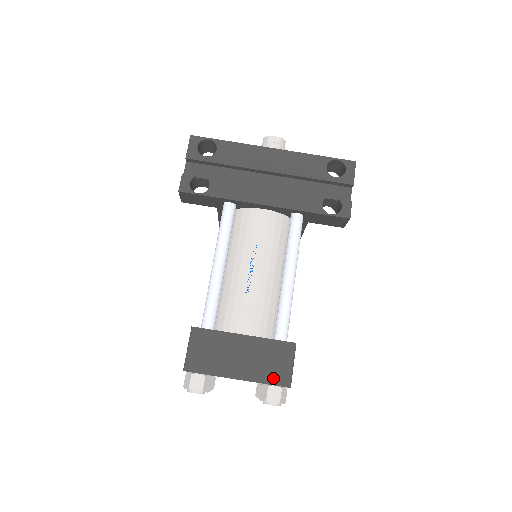
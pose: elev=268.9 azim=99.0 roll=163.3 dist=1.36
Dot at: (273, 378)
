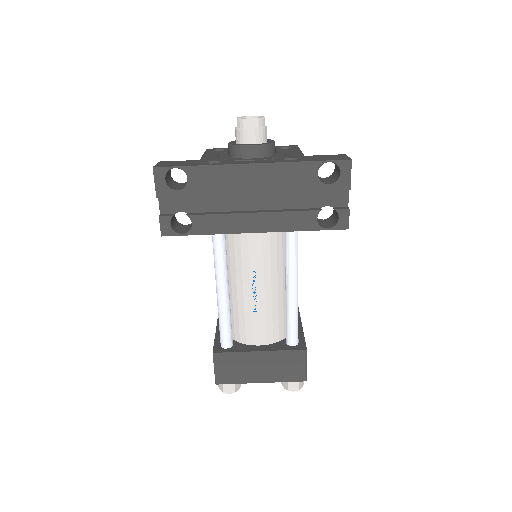
Dot at: (291, 377)
